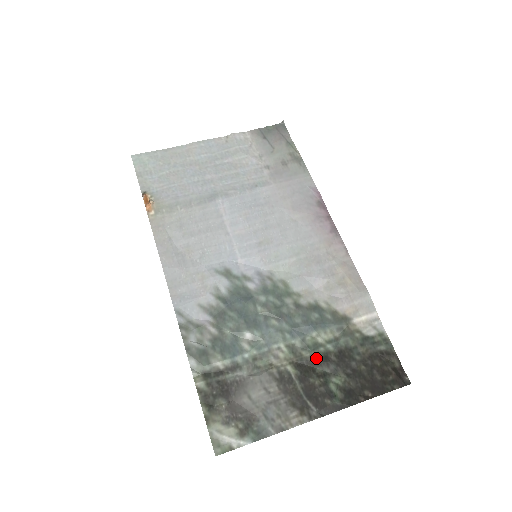
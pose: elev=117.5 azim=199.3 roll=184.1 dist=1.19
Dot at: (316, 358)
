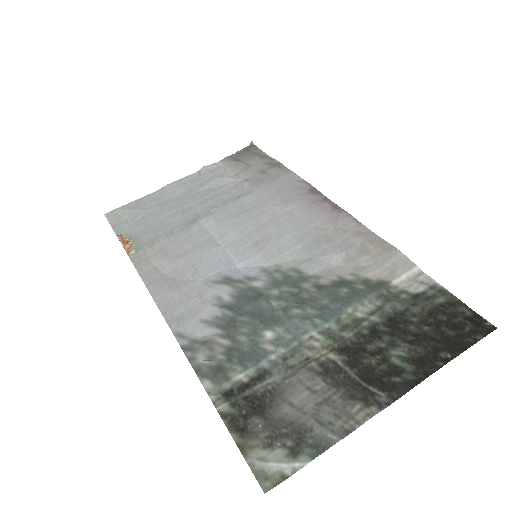
Dot at: (362, 335)
